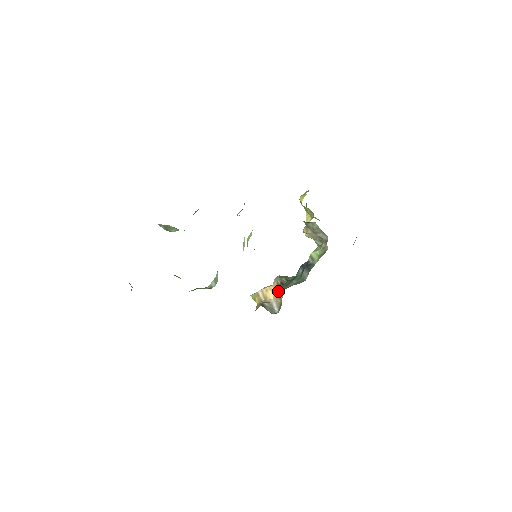
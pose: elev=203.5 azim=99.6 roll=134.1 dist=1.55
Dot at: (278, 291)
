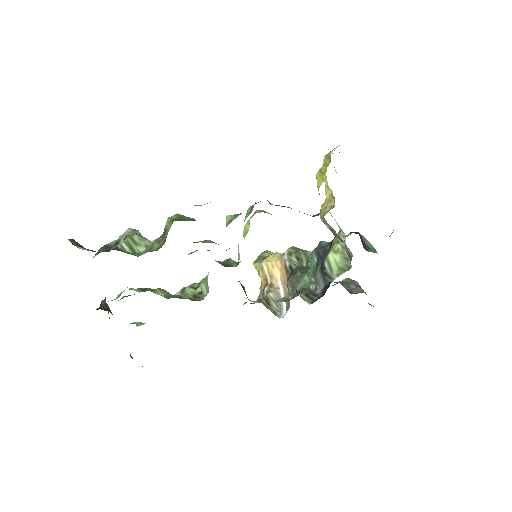
Dot at: (286, 277)
